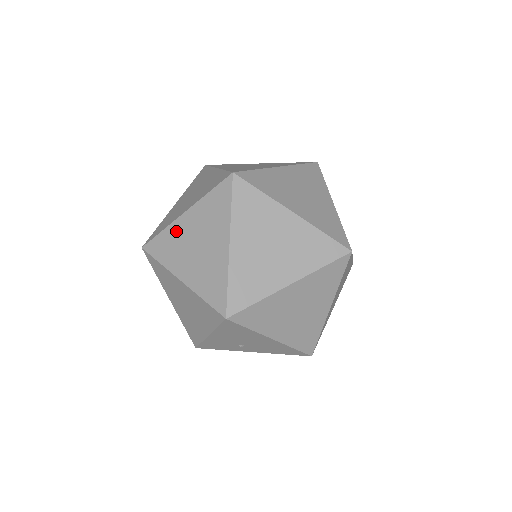
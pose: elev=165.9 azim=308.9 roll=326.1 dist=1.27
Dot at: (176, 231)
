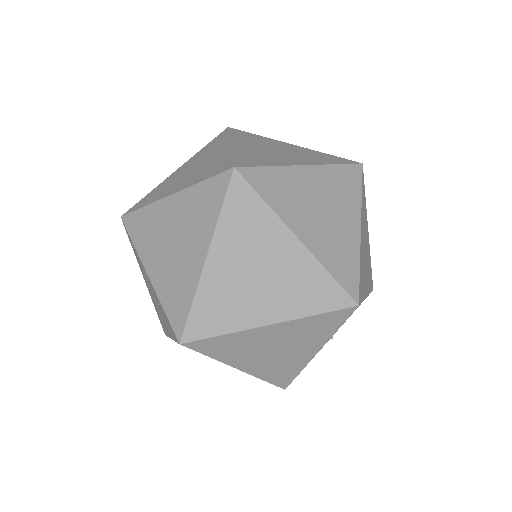
Dot at: (214, 285)
